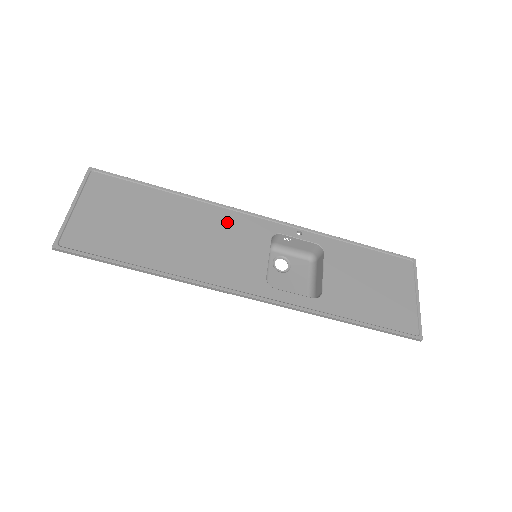
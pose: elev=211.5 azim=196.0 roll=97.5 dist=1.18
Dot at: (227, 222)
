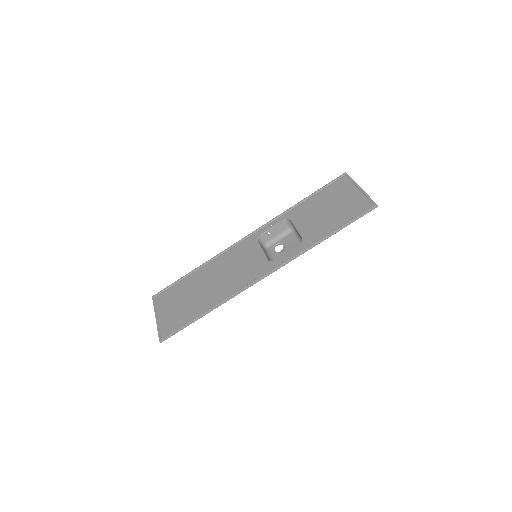
Dot at: (230, 256)
